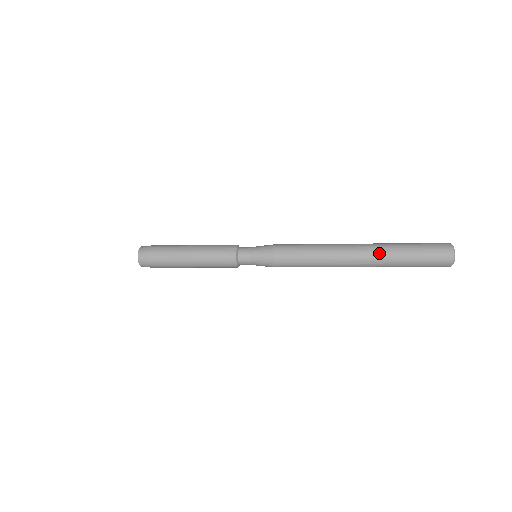
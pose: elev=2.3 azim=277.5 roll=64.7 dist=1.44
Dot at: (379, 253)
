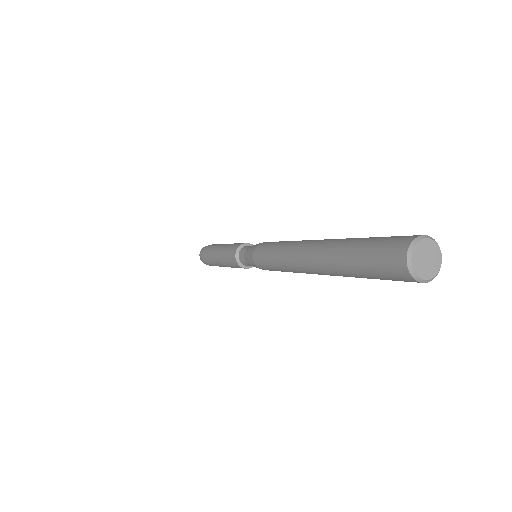
Dot at: (324, 256)
